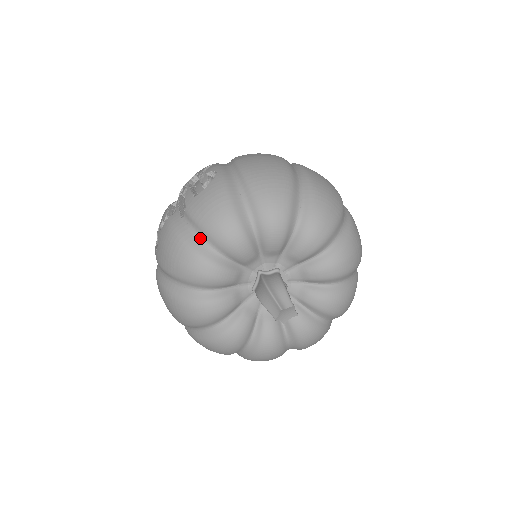
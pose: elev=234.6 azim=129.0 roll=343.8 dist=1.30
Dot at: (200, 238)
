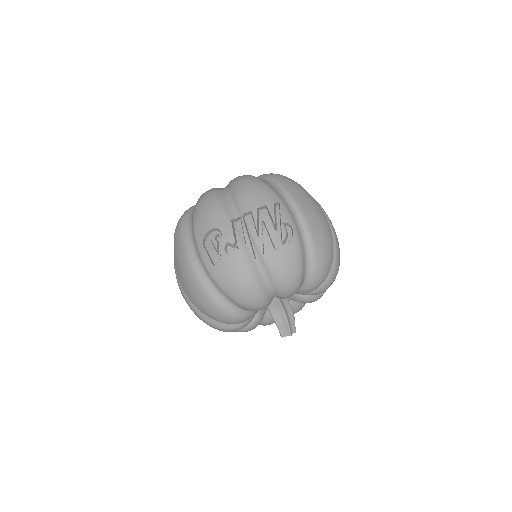
Dot at: (268, 284)
